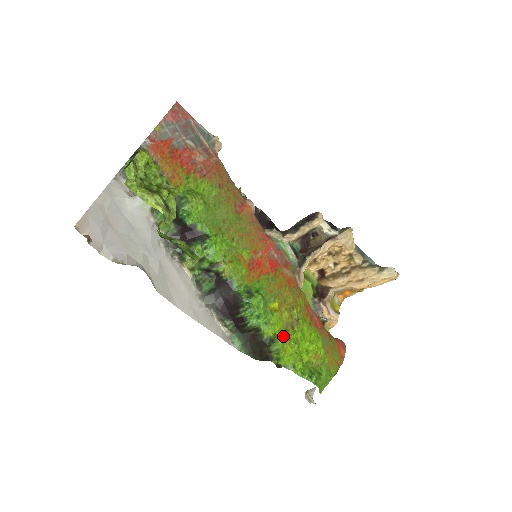
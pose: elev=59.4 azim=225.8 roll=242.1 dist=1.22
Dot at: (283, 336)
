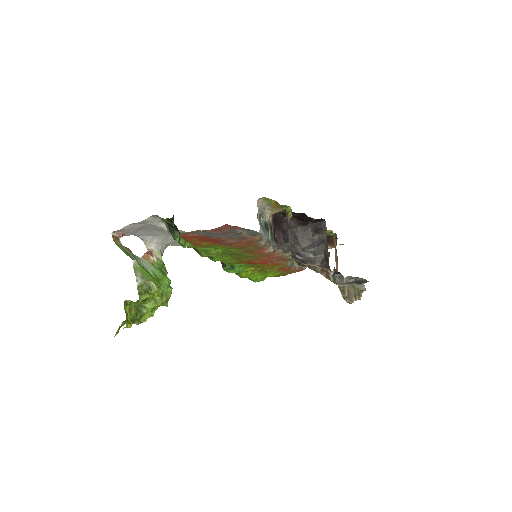
Dot at: (246, 275)
